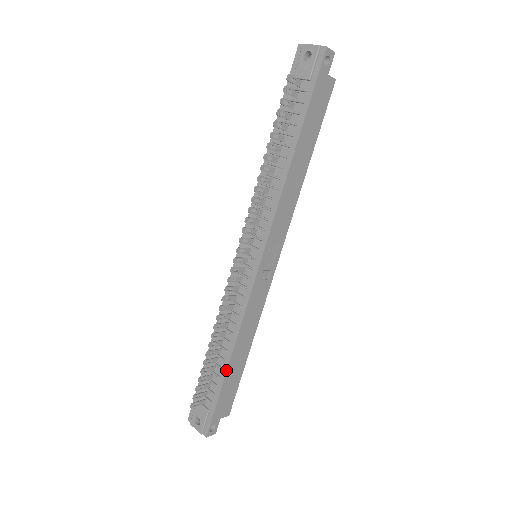
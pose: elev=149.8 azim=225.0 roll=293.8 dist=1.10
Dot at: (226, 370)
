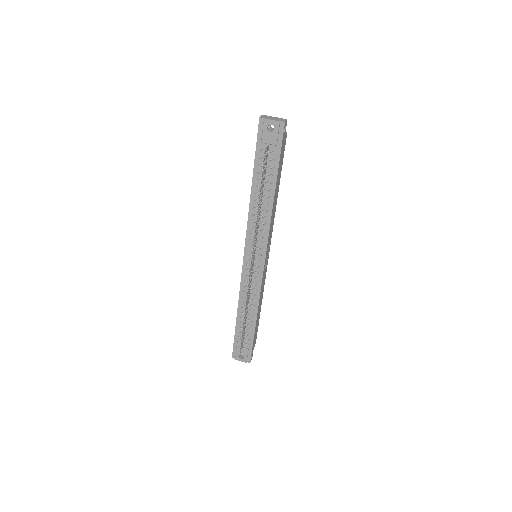
Dot at: (255, 326)
